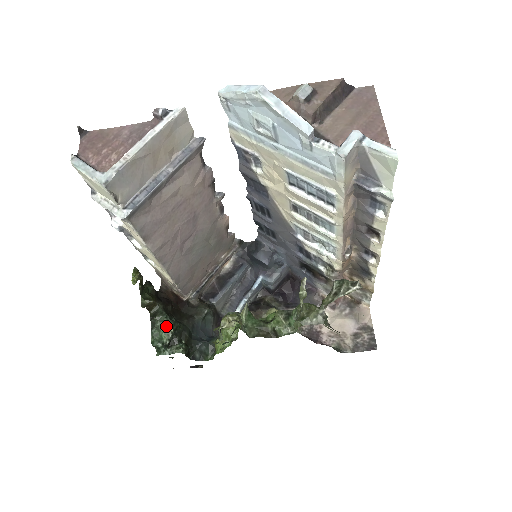
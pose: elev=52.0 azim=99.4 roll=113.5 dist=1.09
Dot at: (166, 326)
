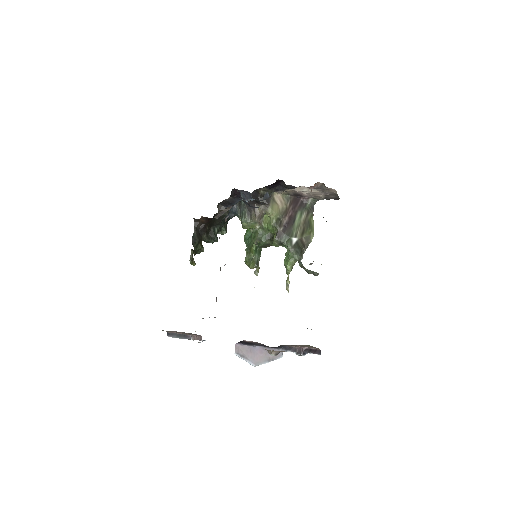
Dot at: occluded
